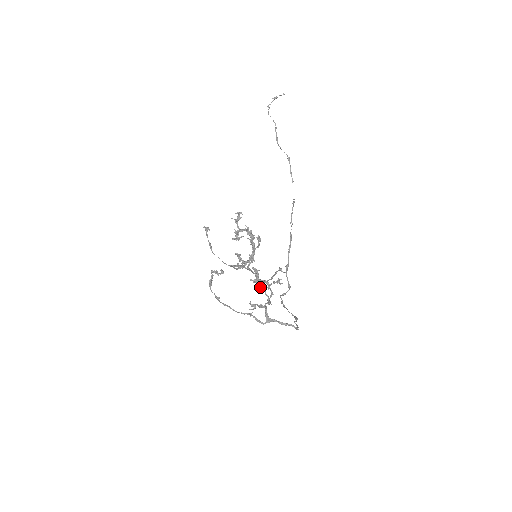
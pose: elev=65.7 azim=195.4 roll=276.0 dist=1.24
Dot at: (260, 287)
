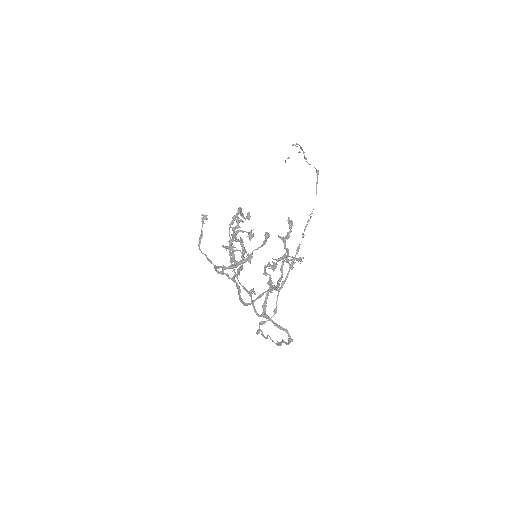
Dot at: (285, 249)
